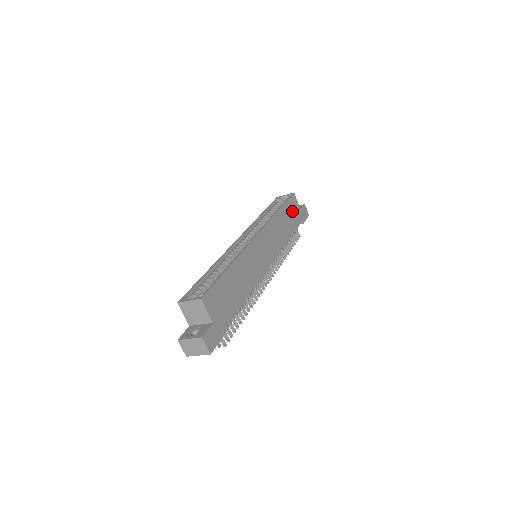
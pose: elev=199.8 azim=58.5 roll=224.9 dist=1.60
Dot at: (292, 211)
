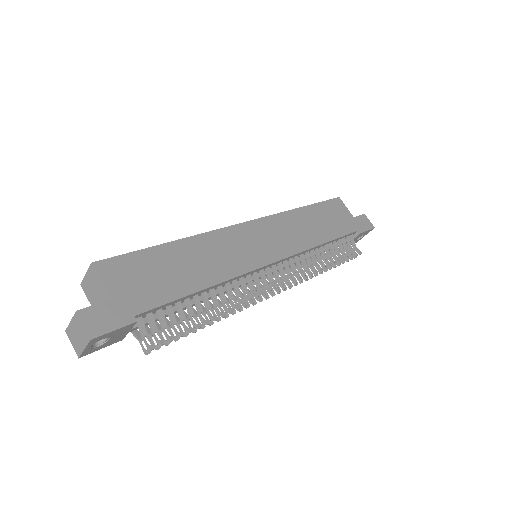
Dot at: (333, 215)
